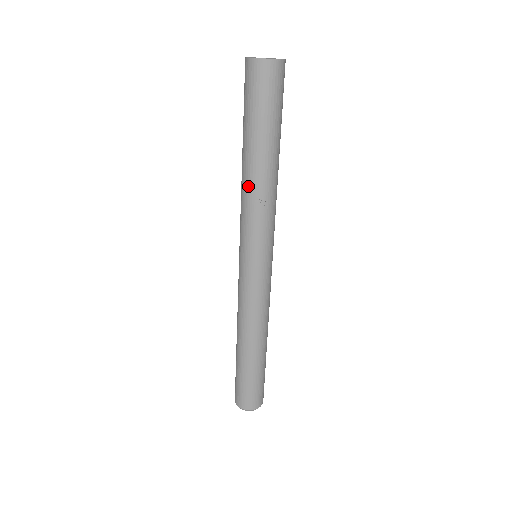
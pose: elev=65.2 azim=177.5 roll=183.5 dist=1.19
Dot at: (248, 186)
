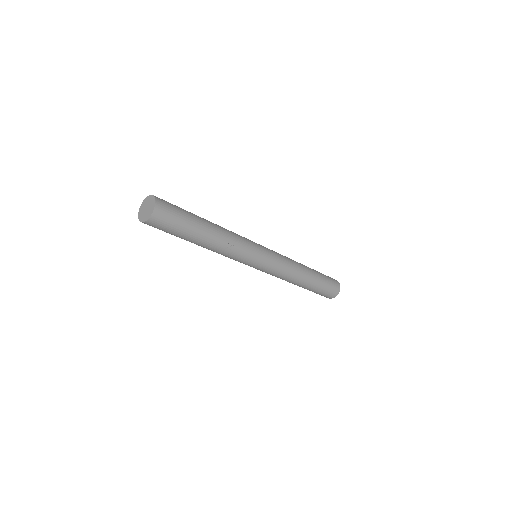
Dot at: (217, 250)
